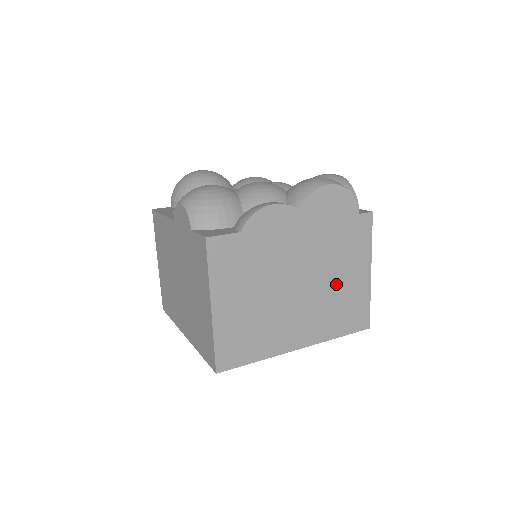
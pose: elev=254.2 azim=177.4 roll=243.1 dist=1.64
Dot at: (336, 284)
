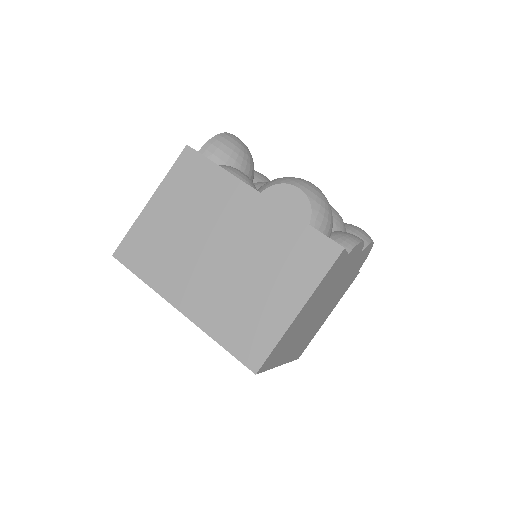
Dot at: (321, 318)
